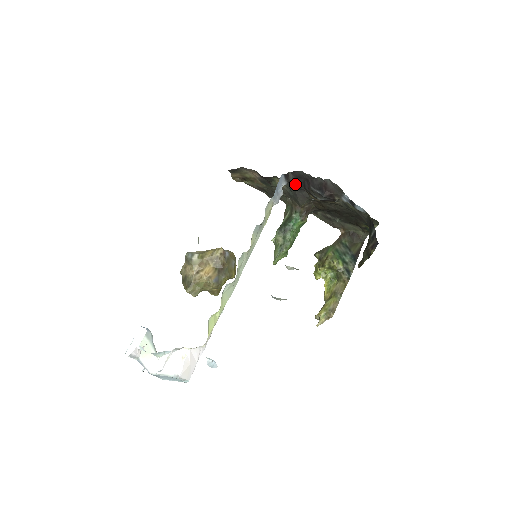
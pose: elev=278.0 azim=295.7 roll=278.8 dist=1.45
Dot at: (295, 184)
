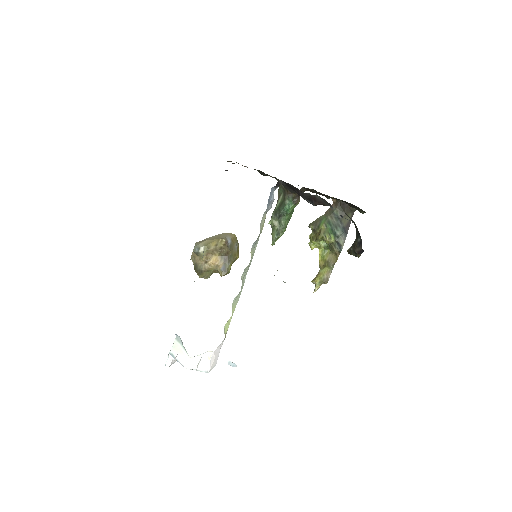
Dot at: (286, 186)
